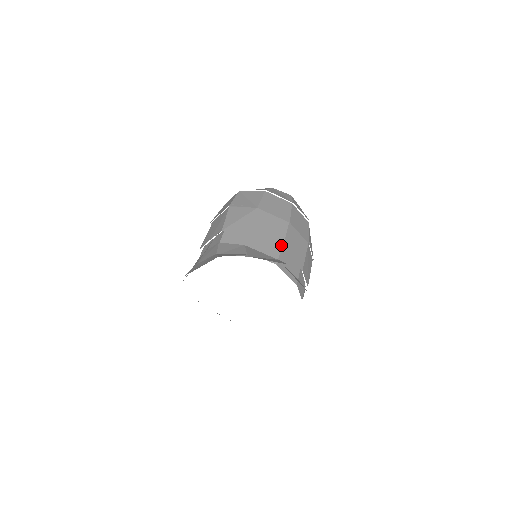
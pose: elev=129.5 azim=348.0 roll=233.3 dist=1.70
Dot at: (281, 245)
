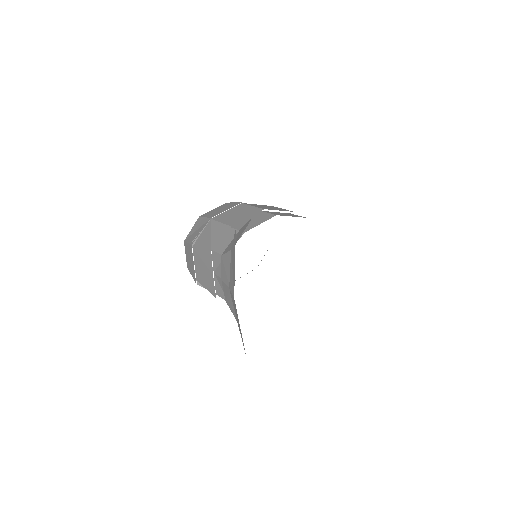
Dot at: (259, 209)
